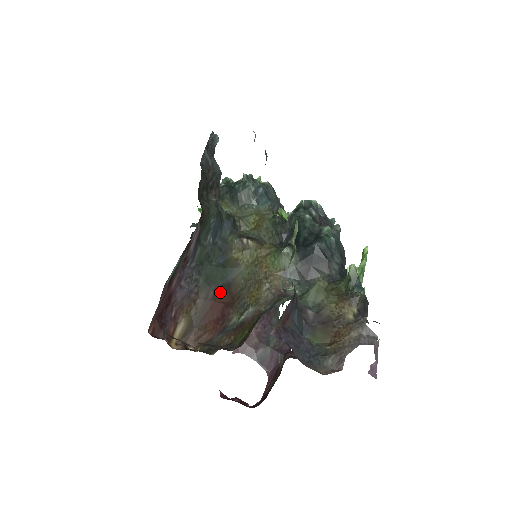
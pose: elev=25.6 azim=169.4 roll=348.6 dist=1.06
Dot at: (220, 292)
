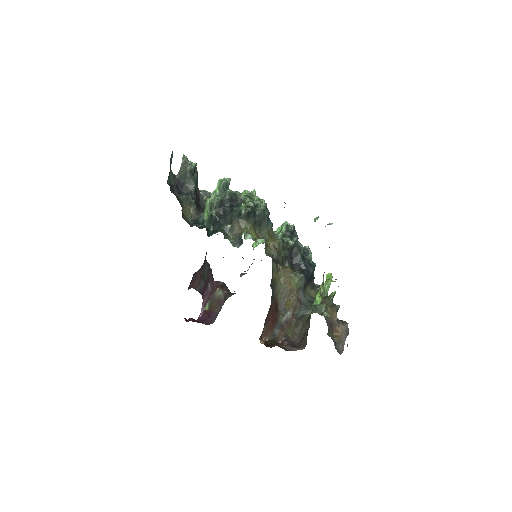
Dot at: (272, 303)
